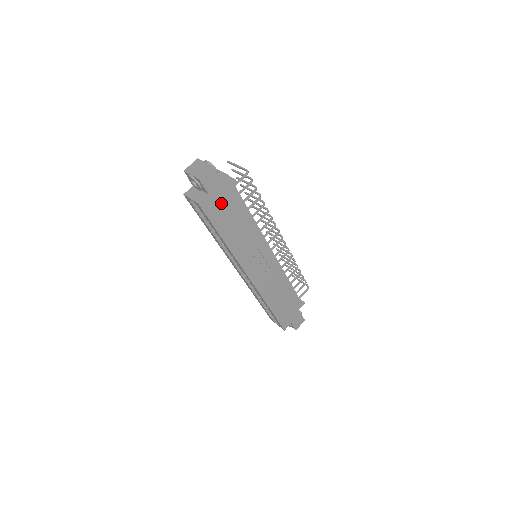
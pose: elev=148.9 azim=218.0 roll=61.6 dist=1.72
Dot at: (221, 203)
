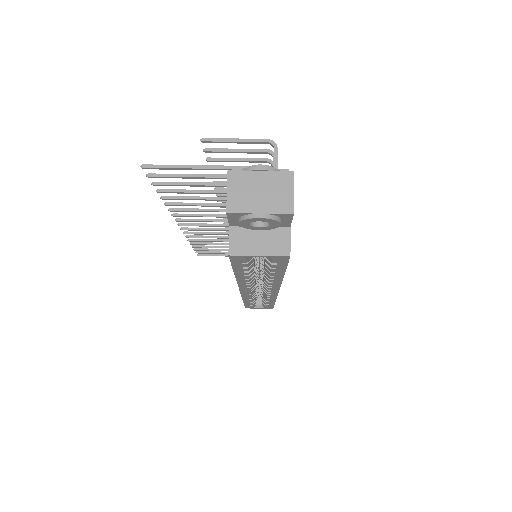
Dot at: occluded
